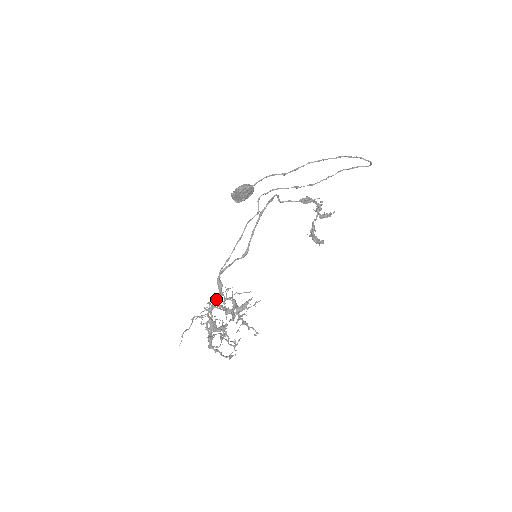
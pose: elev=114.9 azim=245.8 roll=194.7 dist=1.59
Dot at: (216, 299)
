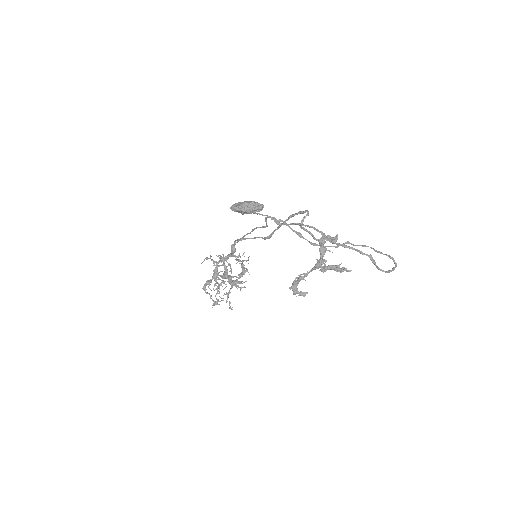
Dot at: (228, 256)
